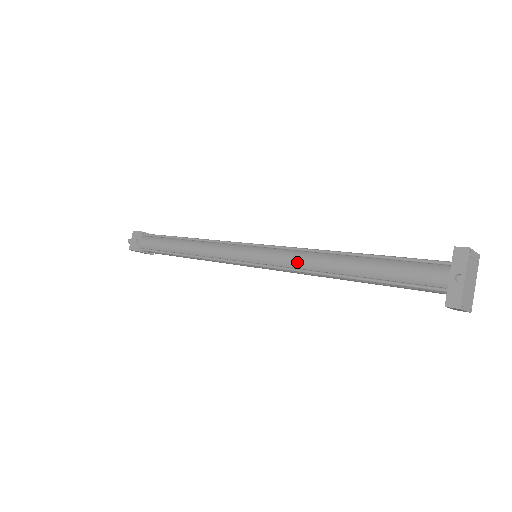
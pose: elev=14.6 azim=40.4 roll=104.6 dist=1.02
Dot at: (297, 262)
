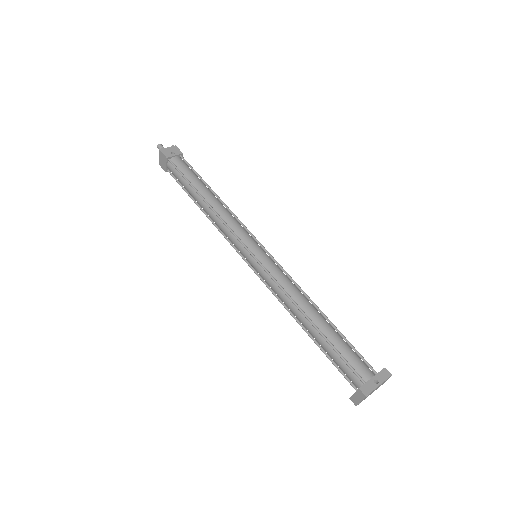
Dot at: (288, 287)
